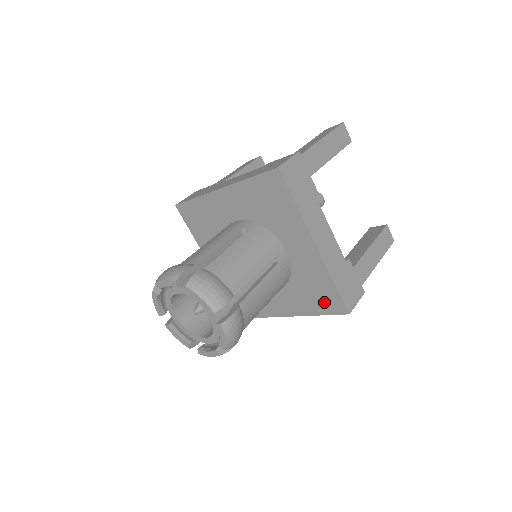
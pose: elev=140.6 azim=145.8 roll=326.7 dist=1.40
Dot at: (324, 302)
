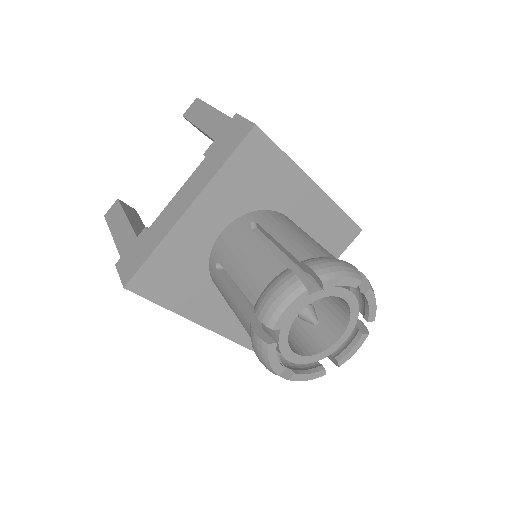
Dot at: (338, 240)
